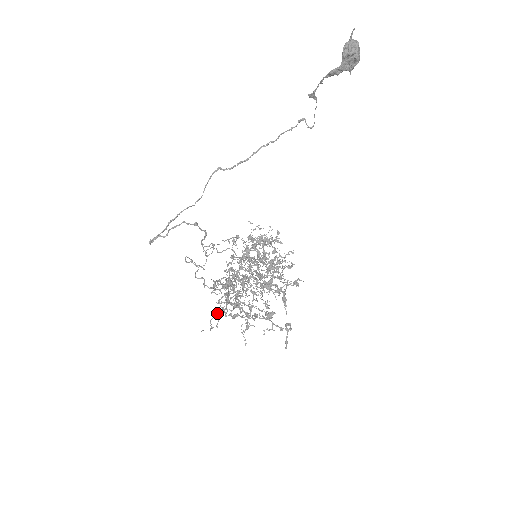
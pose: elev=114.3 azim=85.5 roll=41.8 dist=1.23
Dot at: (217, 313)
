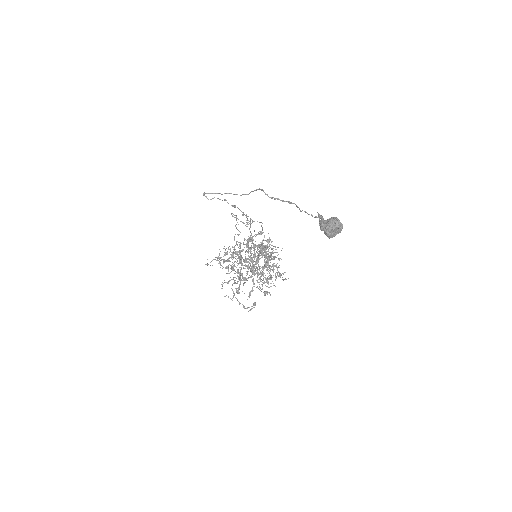
Dot at: (217, 260)
